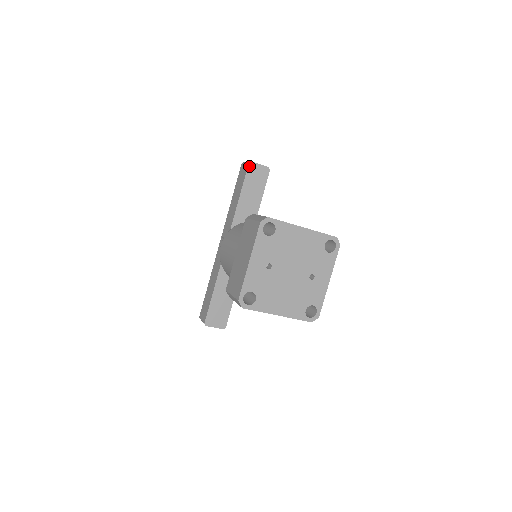
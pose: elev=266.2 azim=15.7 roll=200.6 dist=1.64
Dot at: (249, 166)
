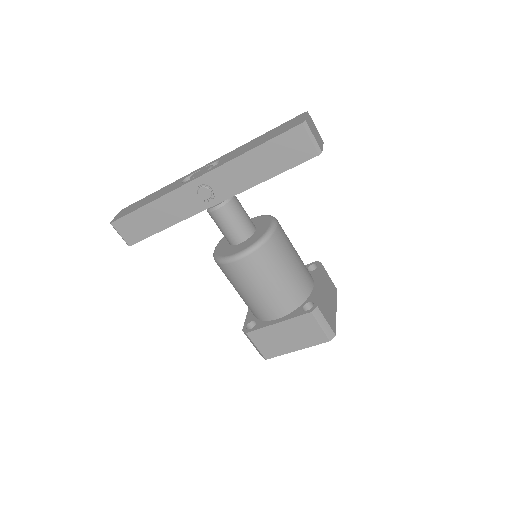
Dot at: (315, 156)
